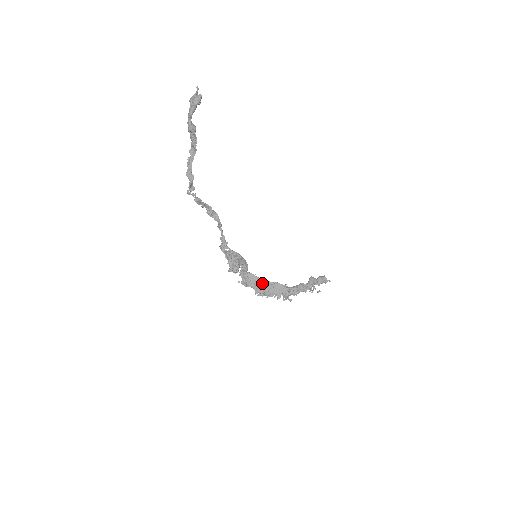
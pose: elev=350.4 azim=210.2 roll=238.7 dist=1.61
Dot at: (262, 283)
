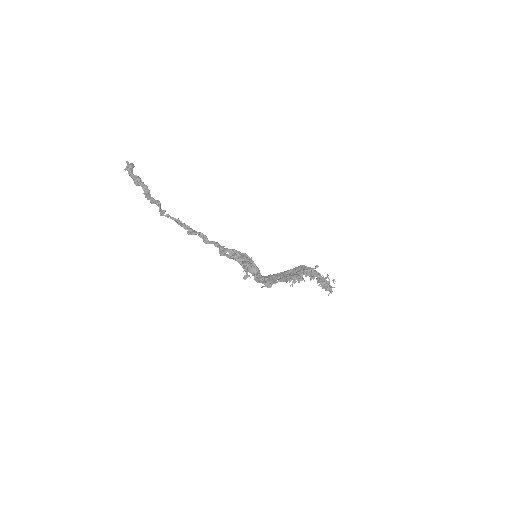
Dot at: (282, 274)
